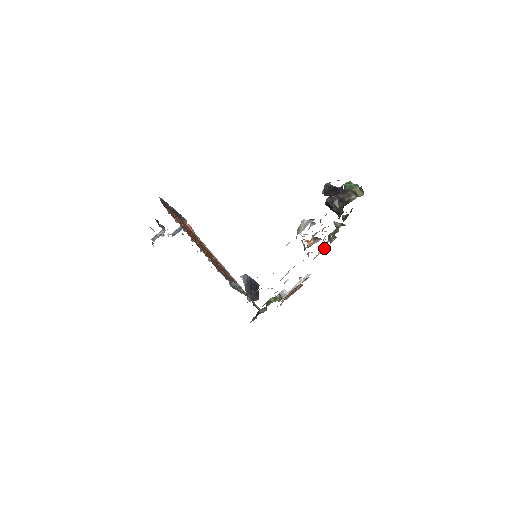
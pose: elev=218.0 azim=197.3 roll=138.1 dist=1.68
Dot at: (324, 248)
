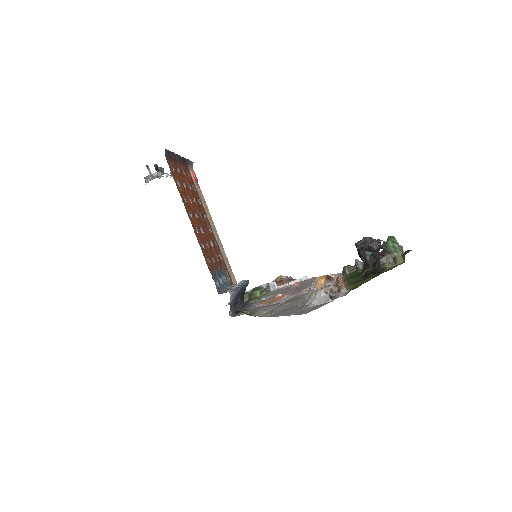
Dot at: occluded
